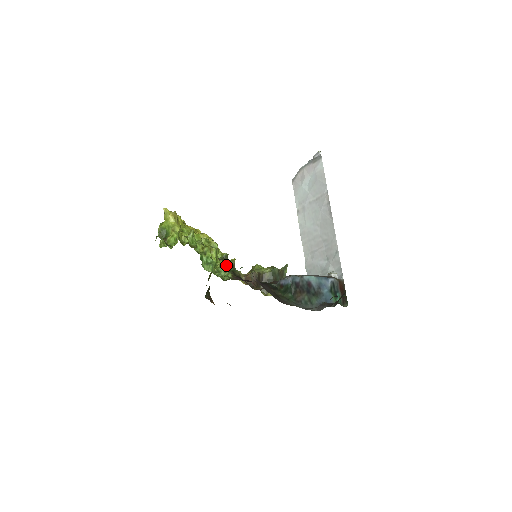
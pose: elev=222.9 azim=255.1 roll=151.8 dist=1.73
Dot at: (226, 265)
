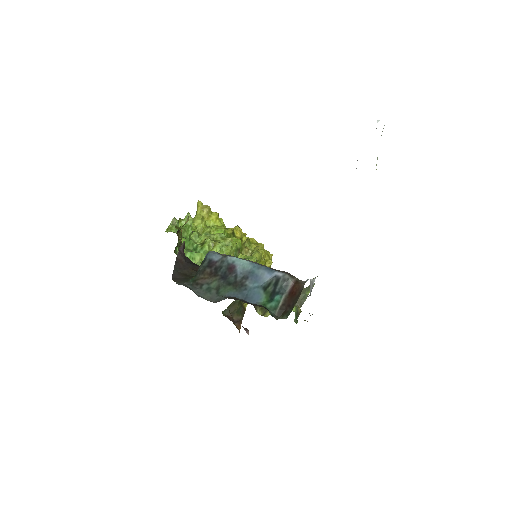
Dot at: occluded
